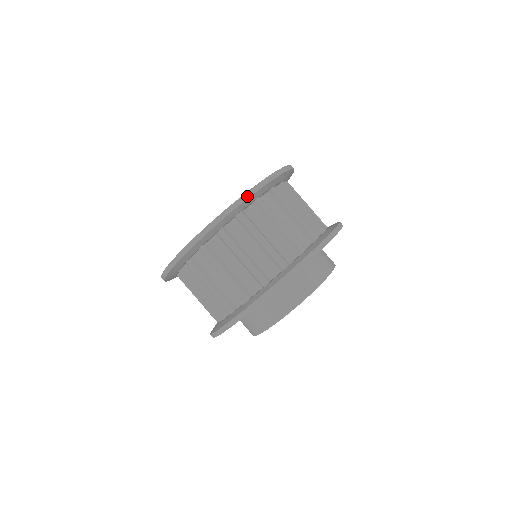
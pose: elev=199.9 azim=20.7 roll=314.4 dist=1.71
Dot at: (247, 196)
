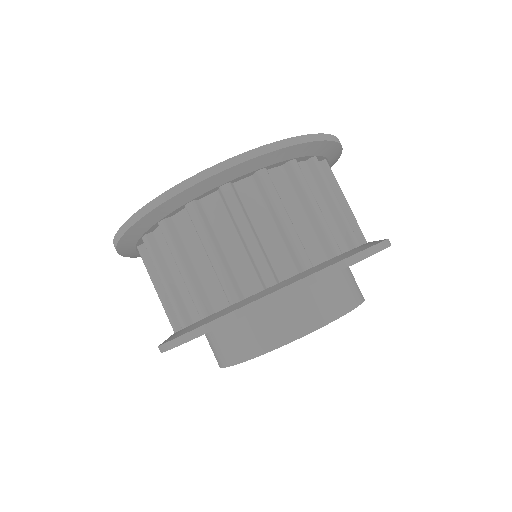
Dot at: (126, 227)
